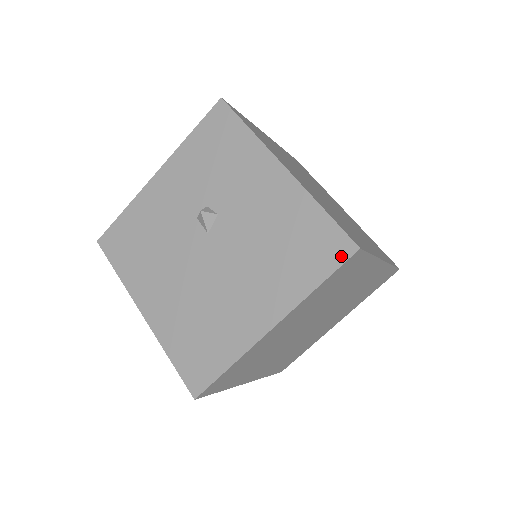
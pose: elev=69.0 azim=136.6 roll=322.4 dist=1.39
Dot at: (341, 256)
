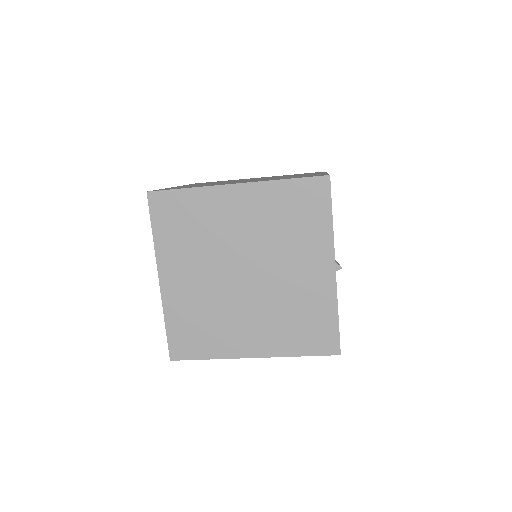
Dot at: (150, 205)
